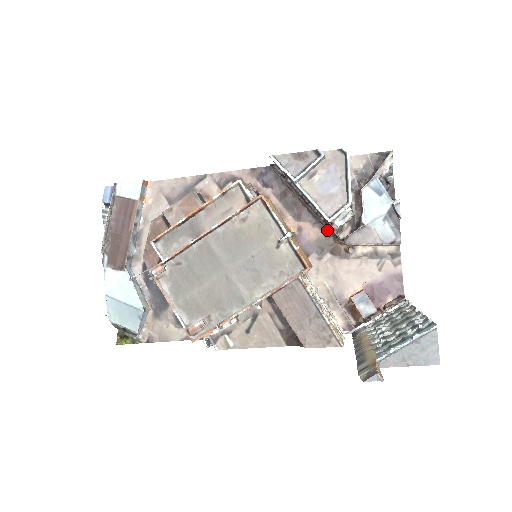
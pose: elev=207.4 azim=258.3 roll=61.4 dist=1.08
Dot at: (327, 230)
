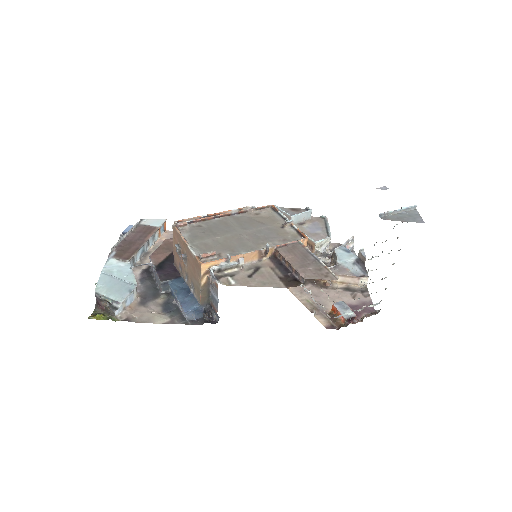
Dot at: occluded
